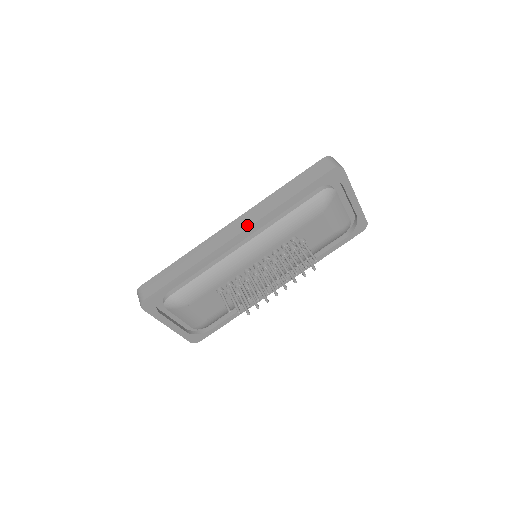
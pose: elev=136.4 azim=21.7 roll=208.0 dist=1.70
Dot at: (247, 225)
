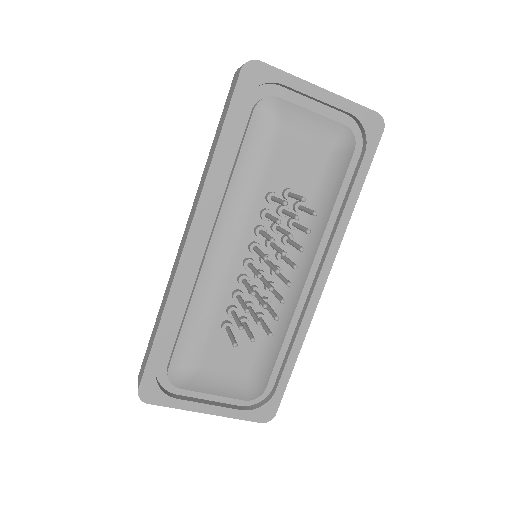
Dot at: (192, 218)
